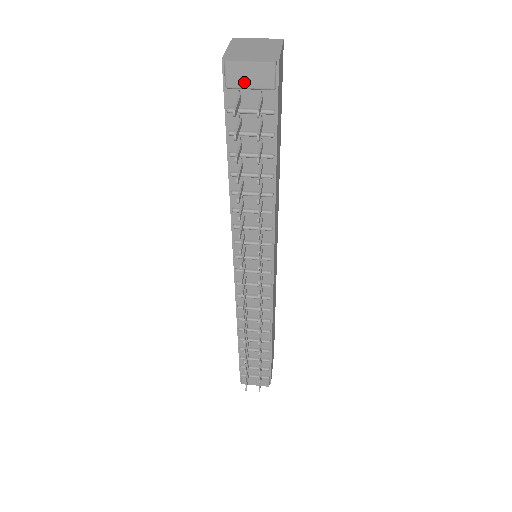
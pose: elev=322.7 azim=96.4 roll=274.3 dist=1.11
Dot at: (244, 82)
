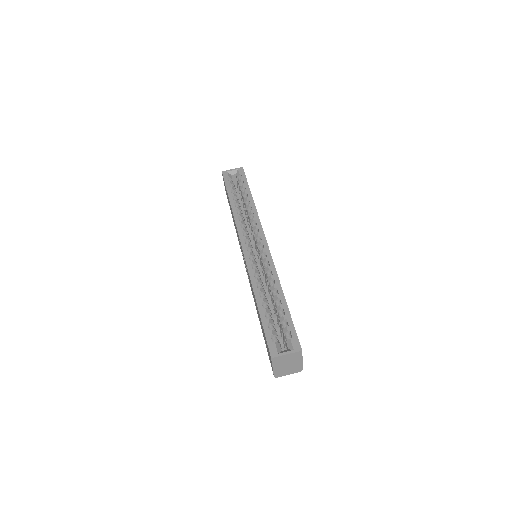
Dot at: occluded
